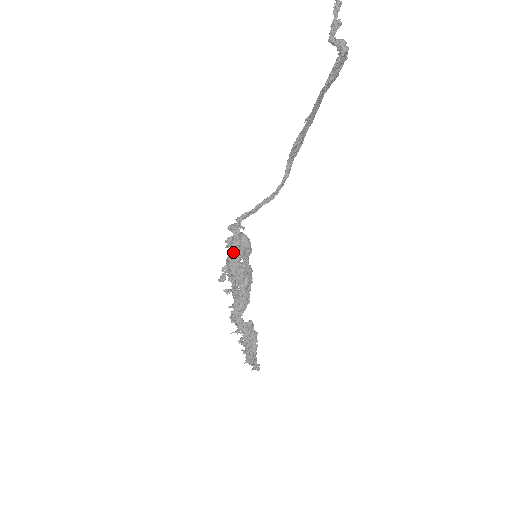
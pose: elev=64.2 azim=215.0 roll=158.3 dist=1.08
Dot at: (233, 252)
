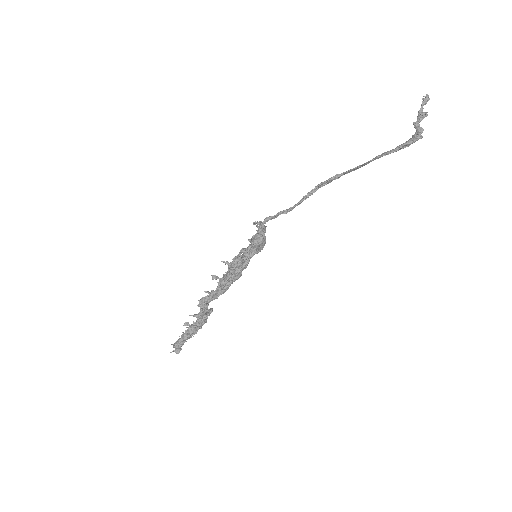
Dot at: (251, 247)
